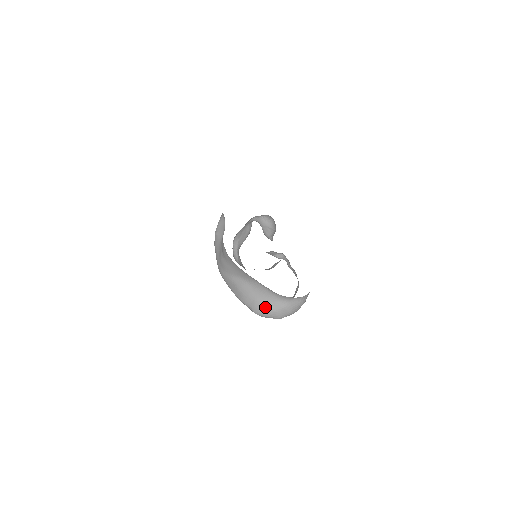
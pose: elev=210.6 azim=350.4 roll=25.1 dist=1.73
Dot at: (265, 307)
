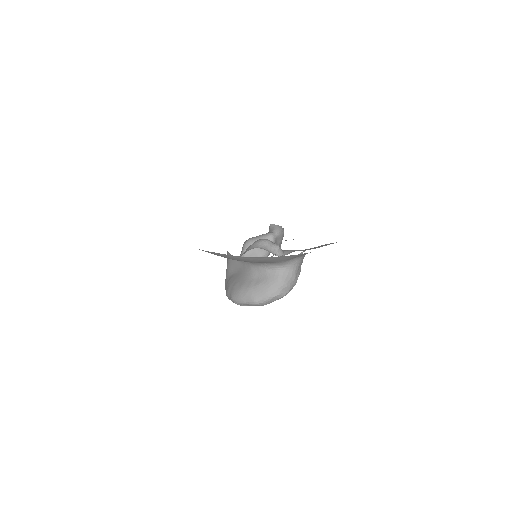
Dot at: (241, 286)
